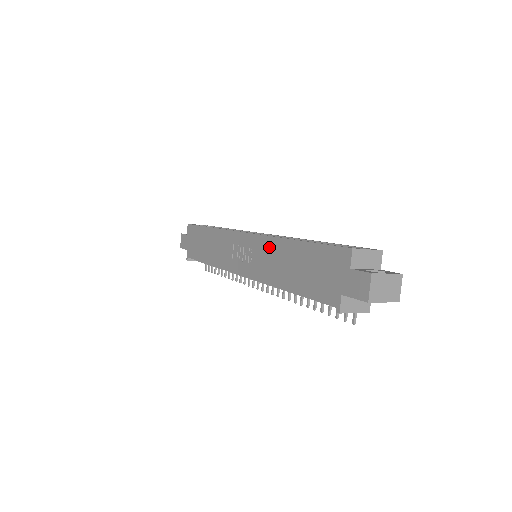
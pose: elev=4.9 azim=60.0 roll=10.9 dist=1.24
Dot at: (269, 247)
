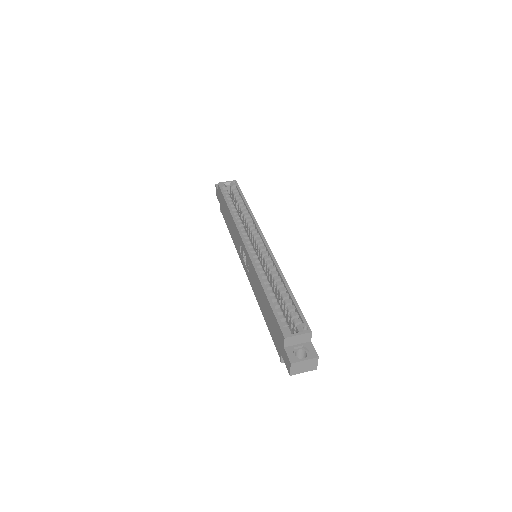
Dot at: (254, 275)
